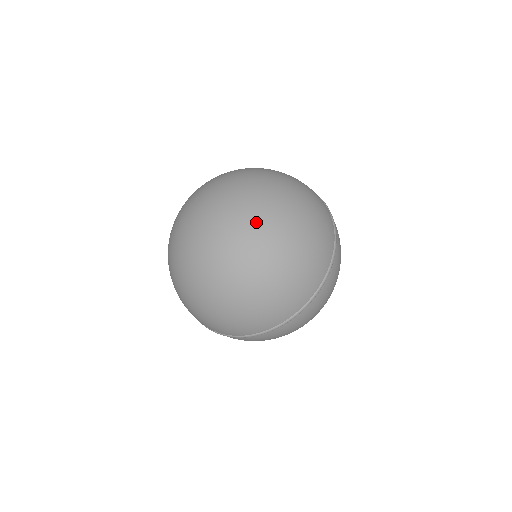
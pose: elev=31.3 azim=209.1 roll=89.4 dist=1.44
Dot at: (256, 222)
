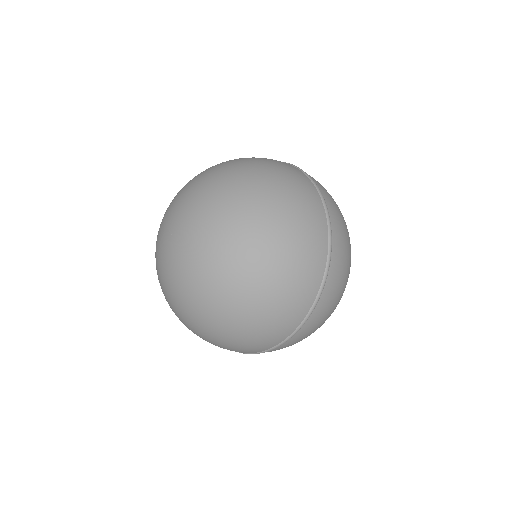
Dot at: (223, 237)
